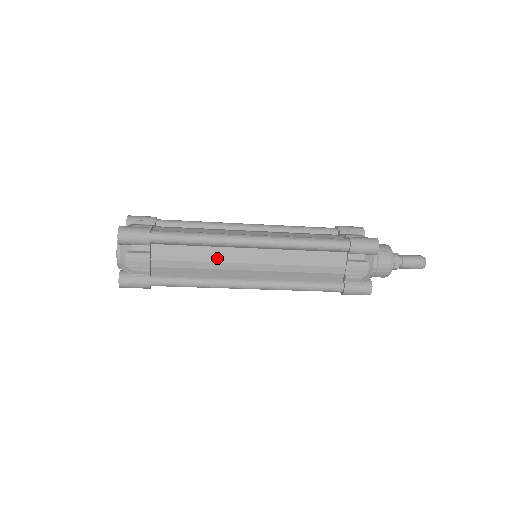
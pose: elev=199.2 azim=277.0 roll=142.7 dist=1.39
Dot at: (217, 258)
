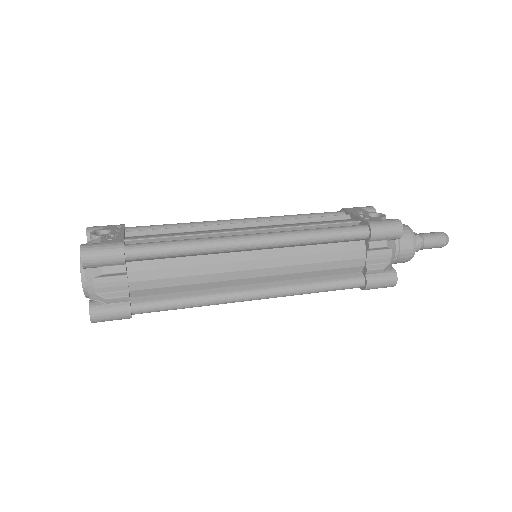
Dot at: occluded
